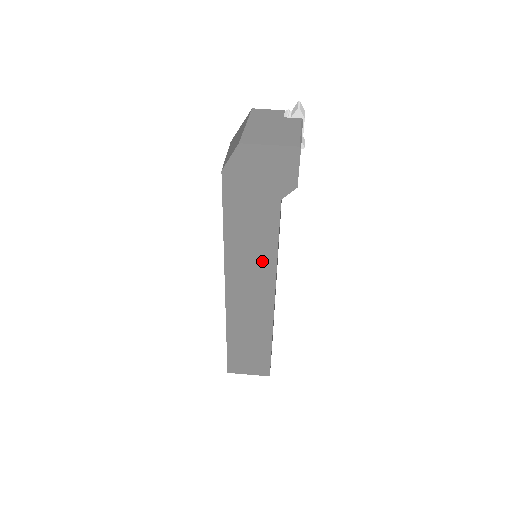
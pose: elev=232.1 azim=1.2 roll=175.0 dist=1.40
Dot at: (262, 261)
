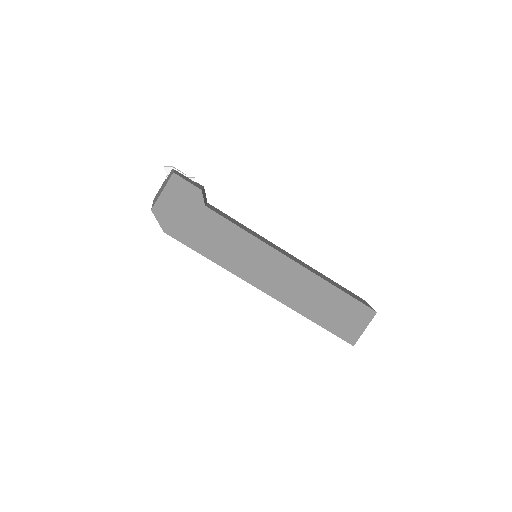
Dot at: (249, 248)
